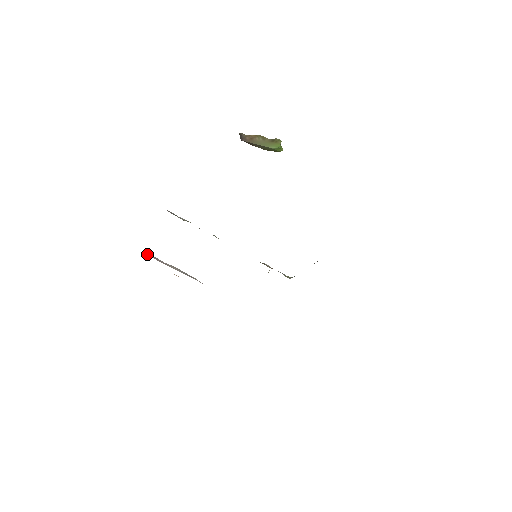
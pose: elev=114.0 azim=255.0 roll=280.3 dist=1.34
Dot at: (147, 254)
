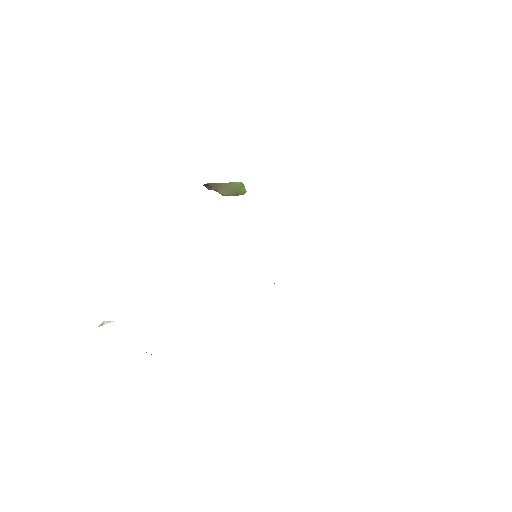
Dot at: (108, 322)
